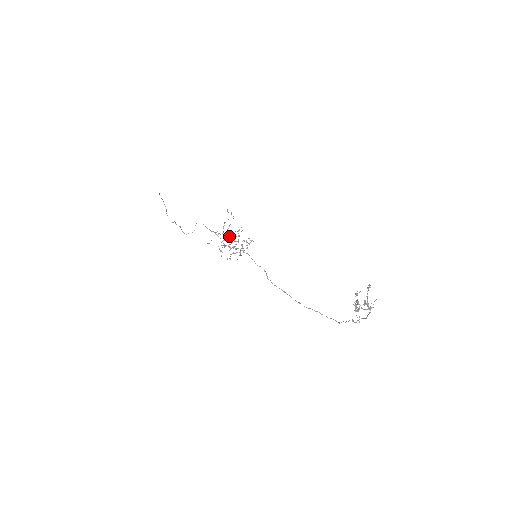
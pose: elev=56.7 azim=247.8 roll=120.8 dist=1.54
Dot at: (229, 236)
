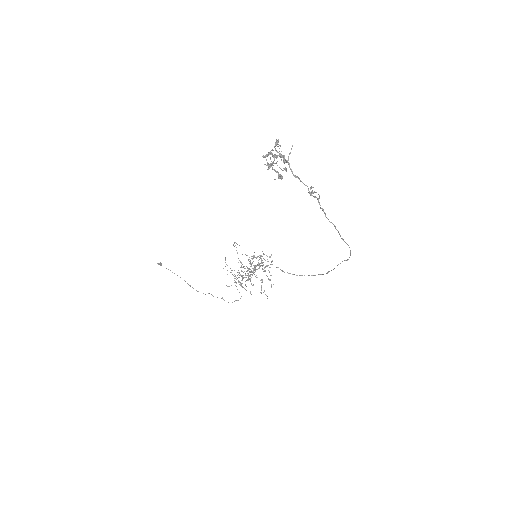
Dot at: occluded
